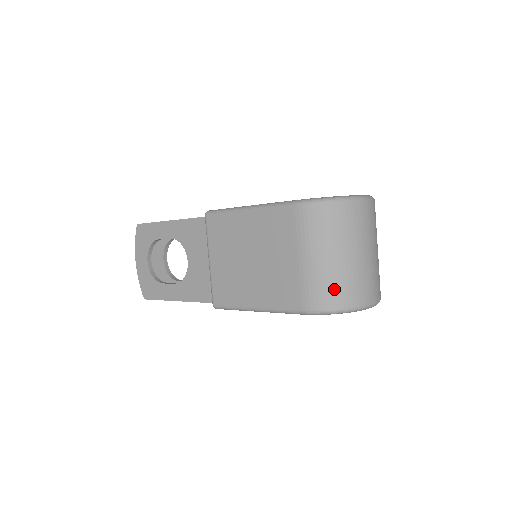
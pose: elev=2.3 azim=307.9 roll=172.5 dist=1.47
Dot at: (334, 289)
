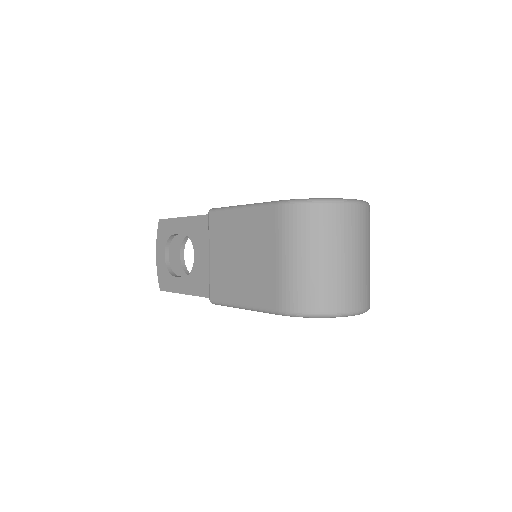
Dot at: (310, 292)
